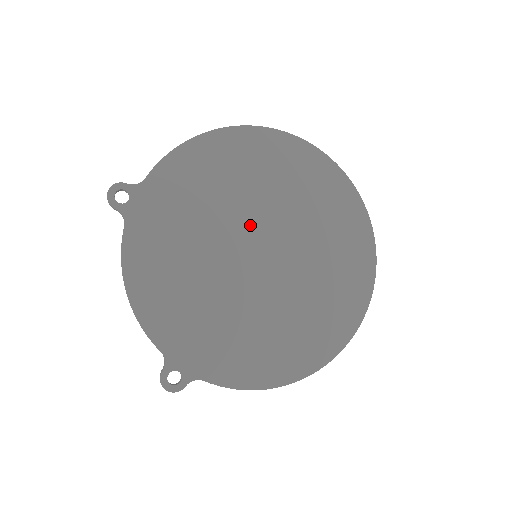
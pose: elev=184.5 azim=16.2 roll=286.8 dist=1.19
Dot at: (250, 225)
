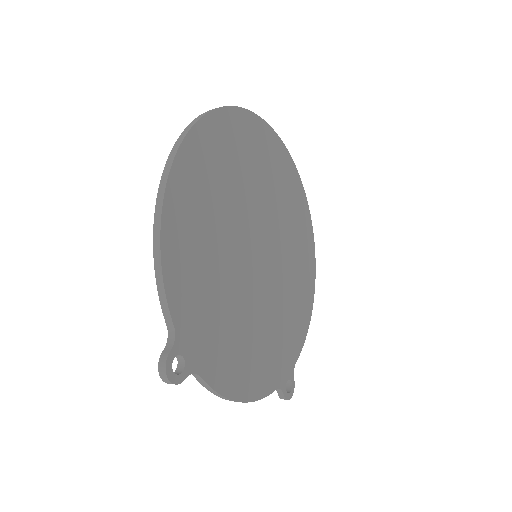
Dot at: (242, 242)
